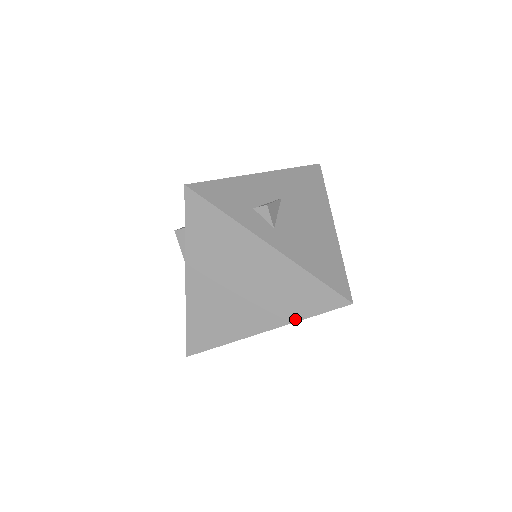
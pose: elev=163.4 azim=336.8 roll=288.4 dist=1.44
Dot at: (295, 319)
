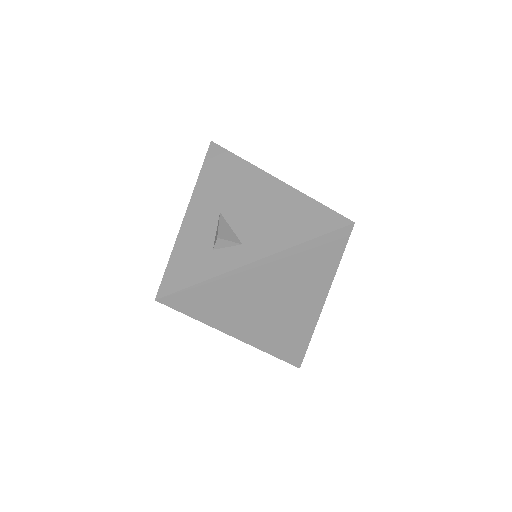
Dot at: (332, 275)
